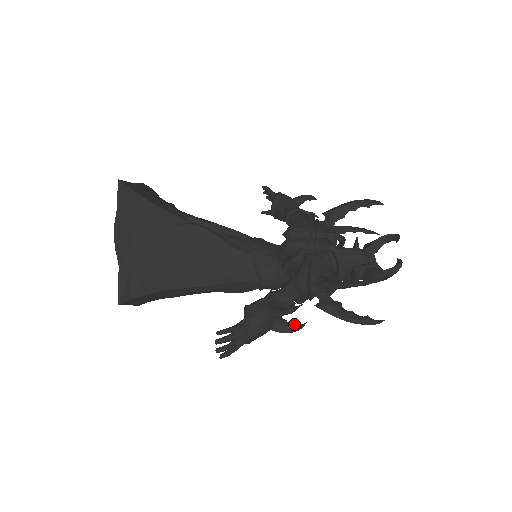
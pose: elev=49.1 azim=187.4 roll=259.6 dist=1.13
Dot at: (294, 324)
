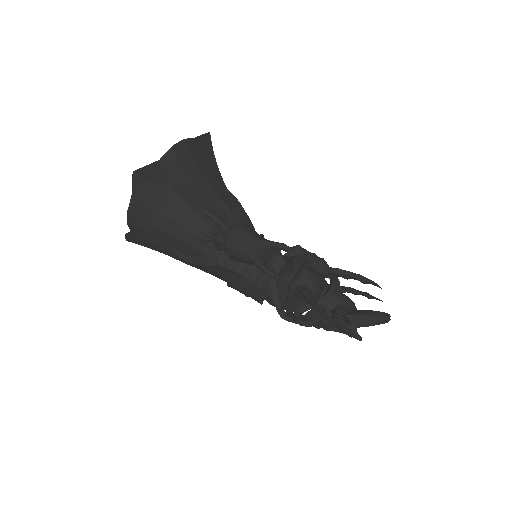
Dot at: (272, 271)
